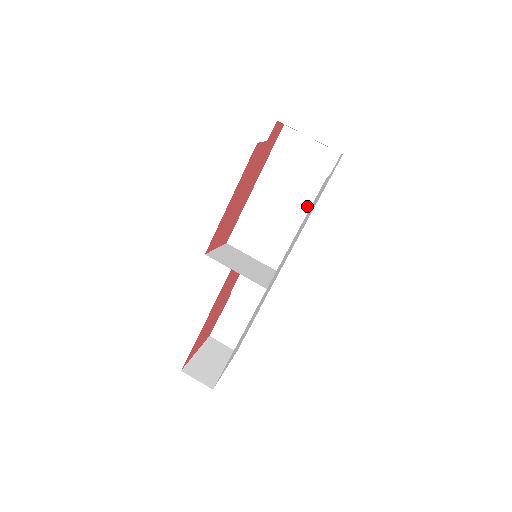
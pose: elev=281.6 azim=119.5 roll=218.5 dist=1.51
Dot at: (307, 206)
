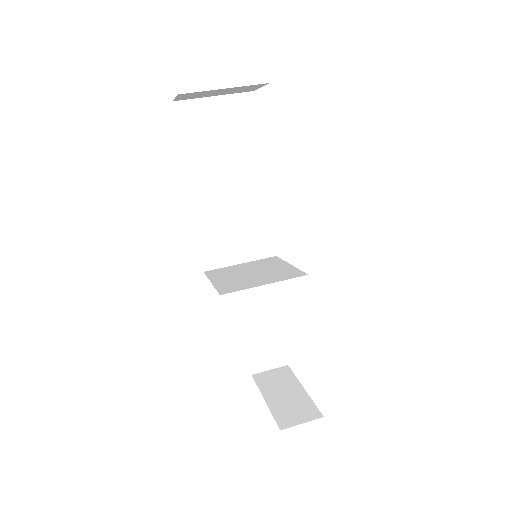
Dot at: (257, 170)
